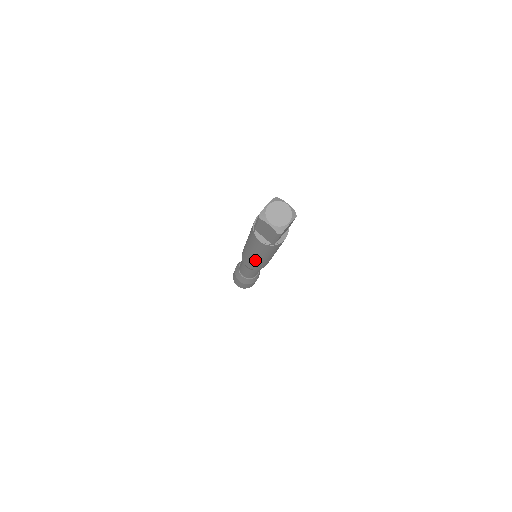
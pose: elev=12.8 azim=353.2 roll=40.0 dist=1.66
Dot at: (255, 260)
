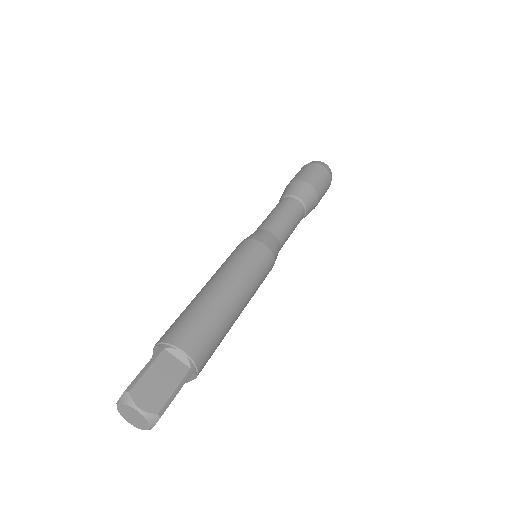
Dot at: occluded
